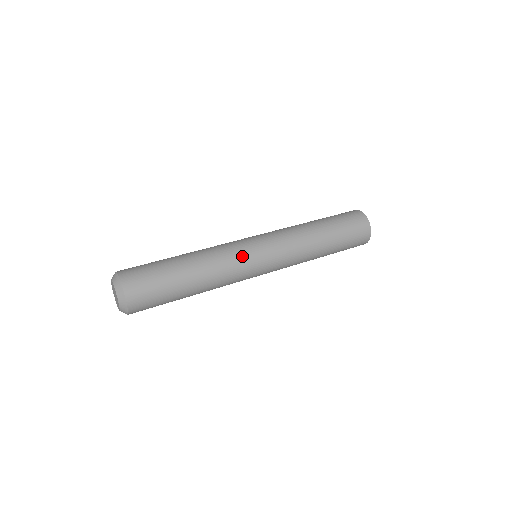
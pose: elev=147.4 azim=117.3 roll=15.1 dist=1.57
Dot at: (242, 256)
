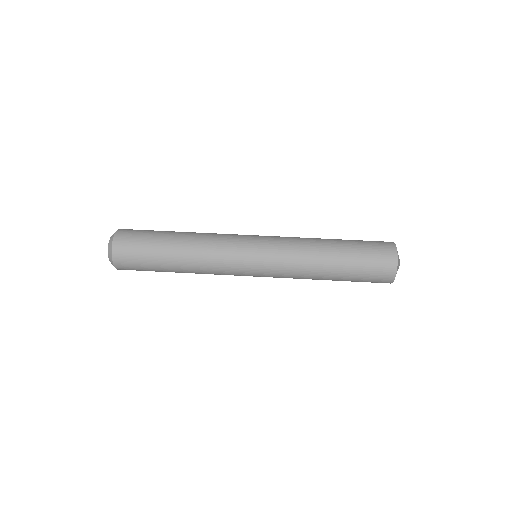
Dot at: (231, 268)
